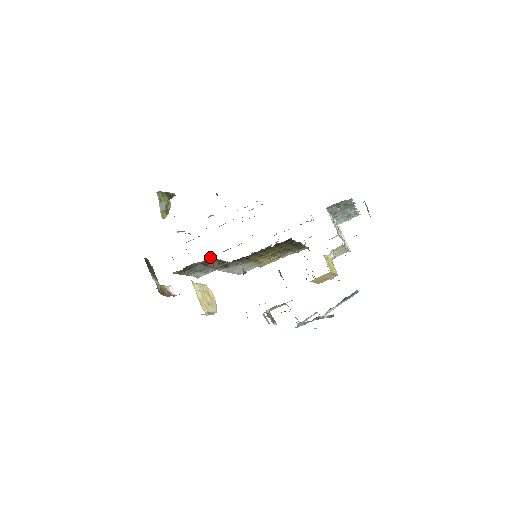
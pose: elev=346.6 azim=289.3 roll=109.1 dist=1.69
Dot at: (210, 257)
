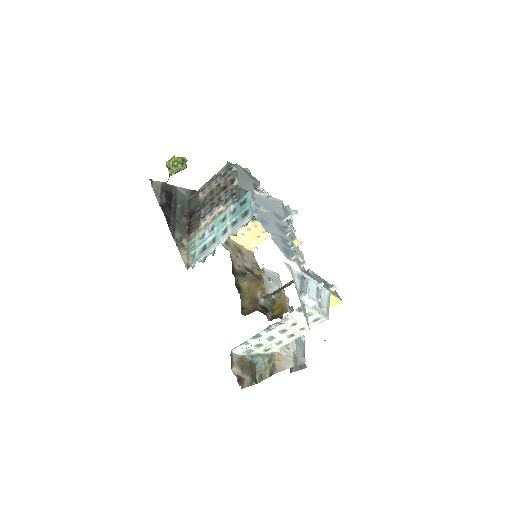
Dot at: occluded
